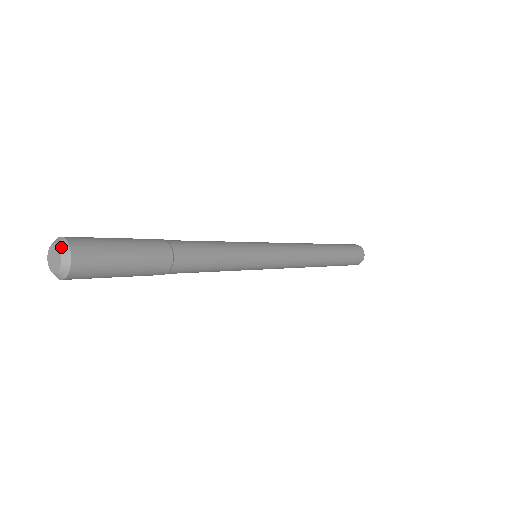
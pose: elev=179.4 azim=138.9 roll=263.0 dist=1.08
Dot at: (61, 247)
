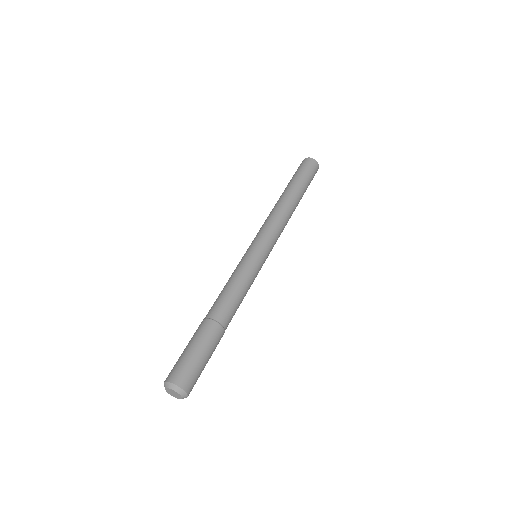
Dot at: (183, 396)
